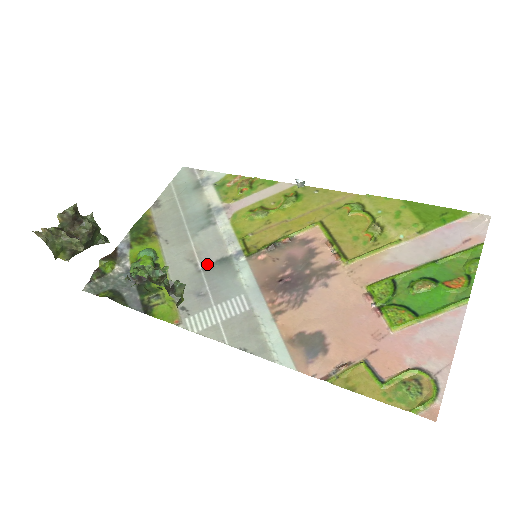
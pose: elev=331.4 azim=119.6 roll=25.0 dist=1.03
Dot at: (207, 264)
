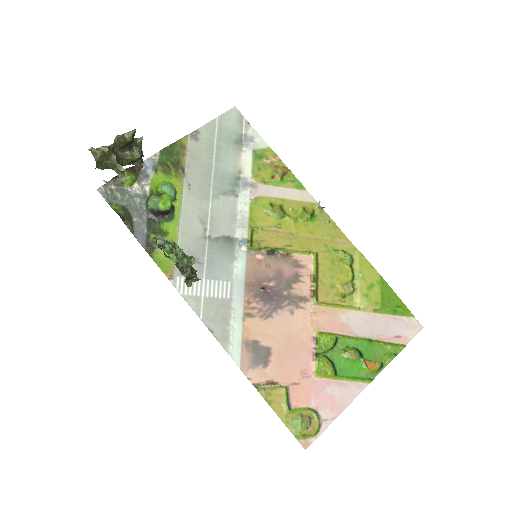
Dot at: (214, 235)
